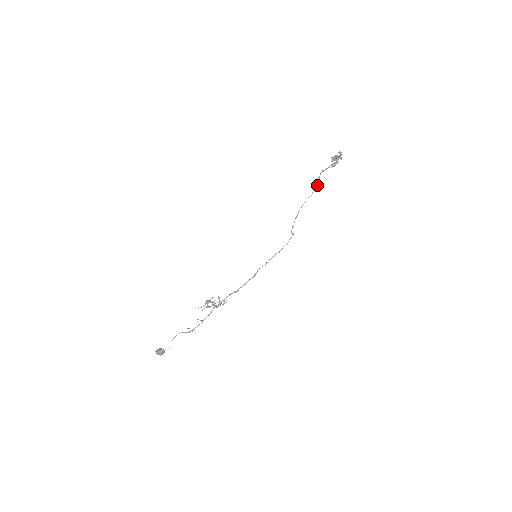
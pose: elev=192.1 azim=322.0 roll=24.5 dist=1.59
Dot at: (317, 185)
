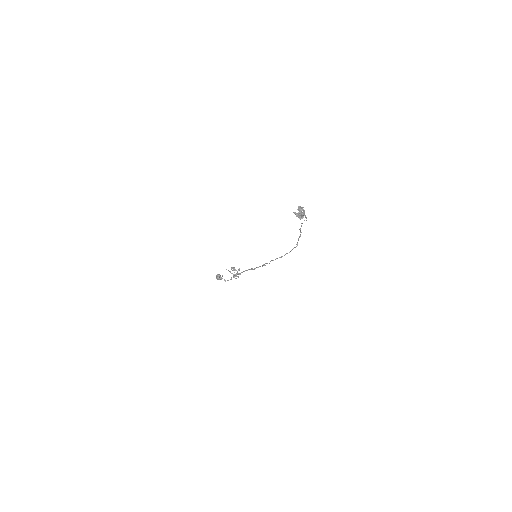
Dot at: (305, 216)
